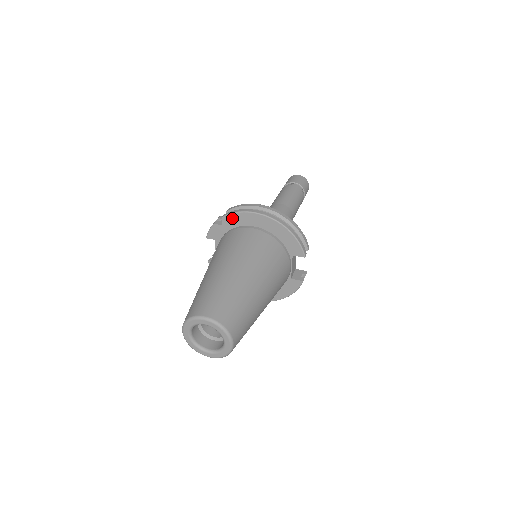
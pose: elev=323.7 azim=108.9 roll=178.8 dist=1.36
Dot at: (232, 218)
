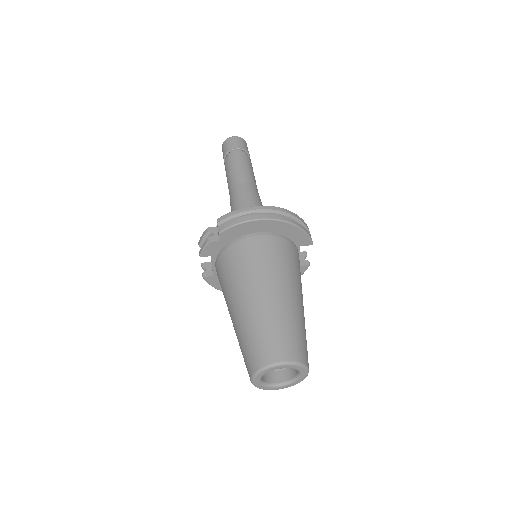
Dot at: (231, 231)
